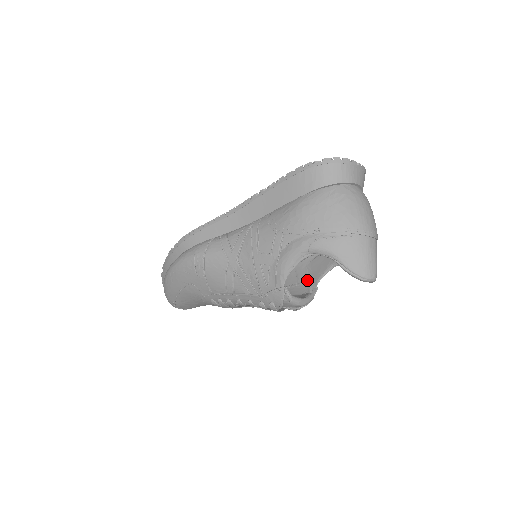
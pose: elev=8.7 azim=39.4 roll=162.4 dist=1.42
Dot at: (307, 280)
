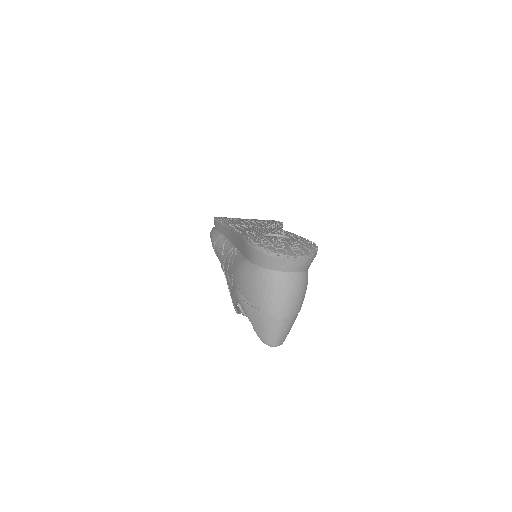
Dot at: occluded
